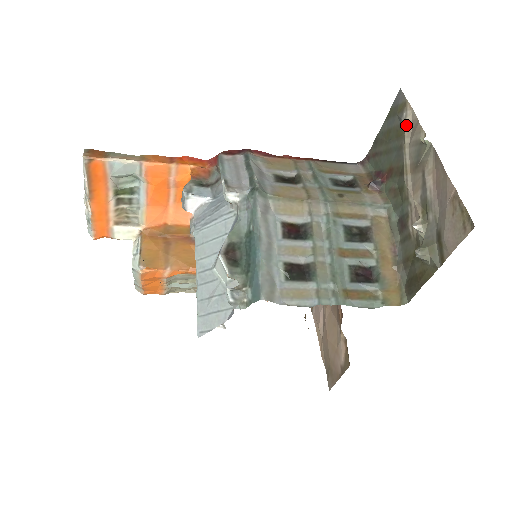
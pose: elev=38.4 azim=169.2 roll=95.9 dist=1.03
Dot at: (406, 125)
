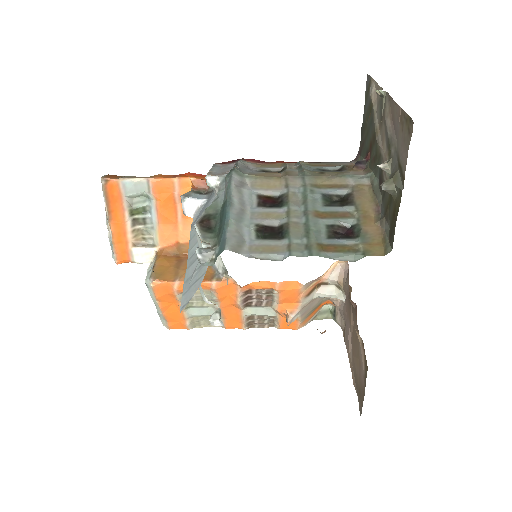
Dot at: (372, 96)
